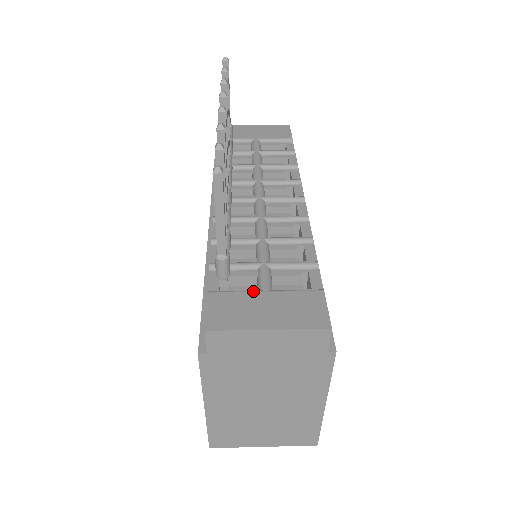
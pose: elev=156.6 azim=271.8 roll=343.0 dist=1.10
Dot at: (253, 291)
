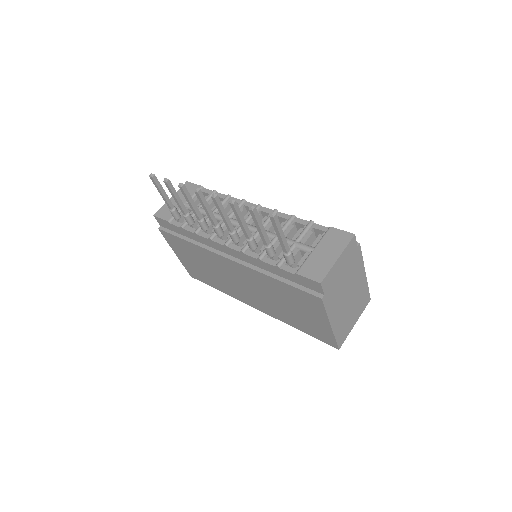
Dot at: (310, 255)
